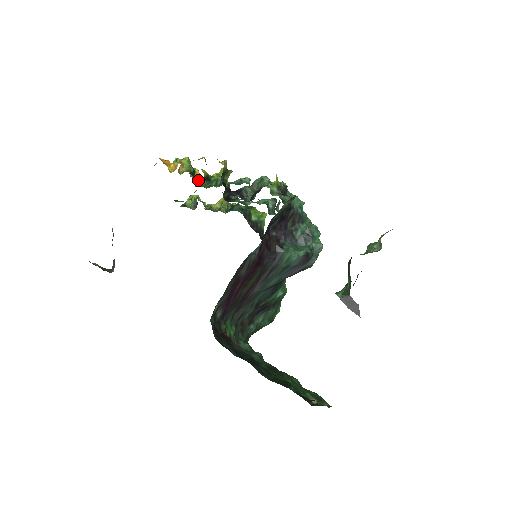
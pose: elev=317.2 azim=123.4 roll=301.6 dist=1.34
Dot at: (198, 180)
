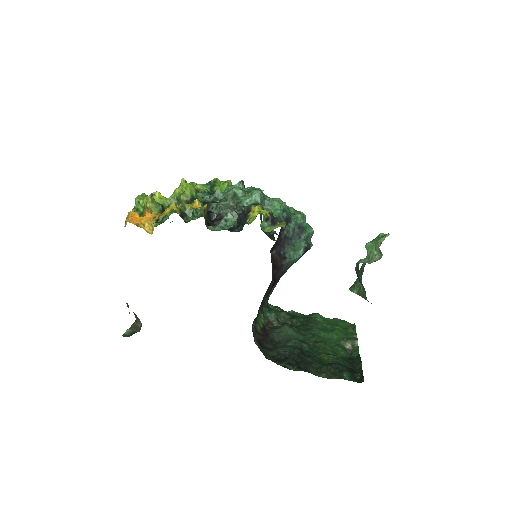
Dot at: (165, 204)
